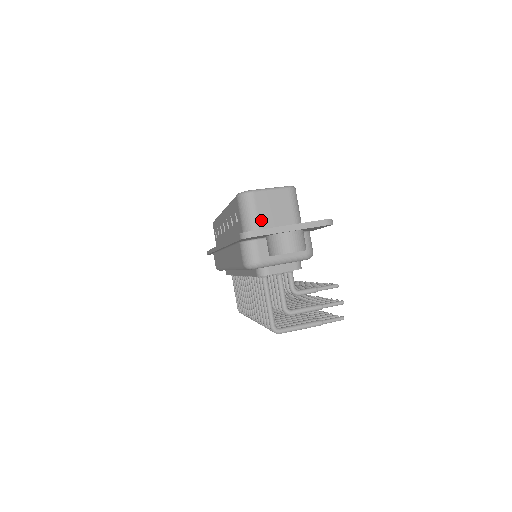
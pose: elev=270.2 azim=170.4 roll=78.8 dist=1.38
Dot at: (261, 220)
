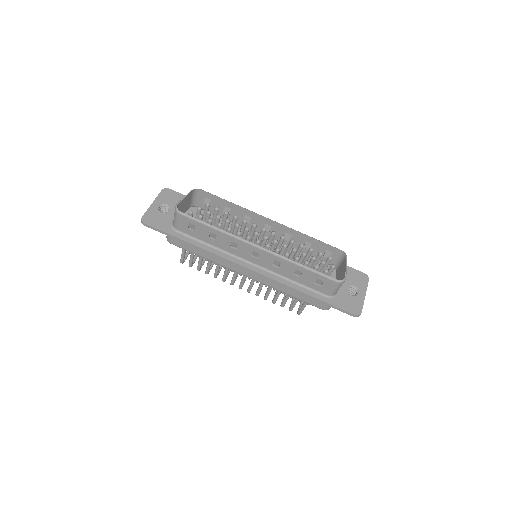
Dot at: occluded
